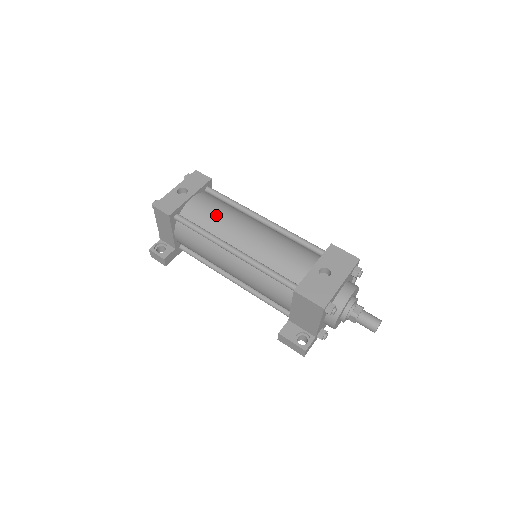
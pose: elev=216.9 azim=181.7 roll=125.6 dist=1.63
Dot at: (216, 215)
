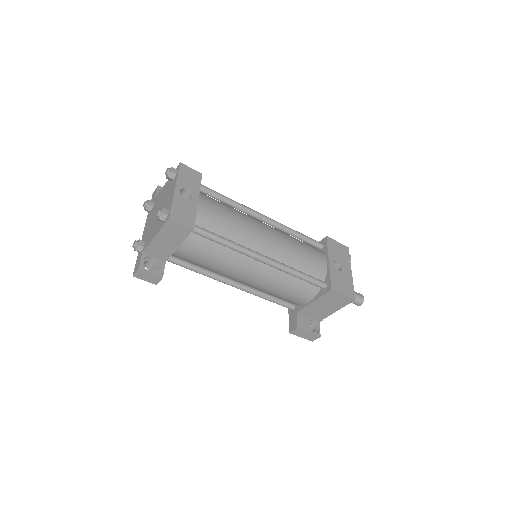
Dot at: (232, 220)
